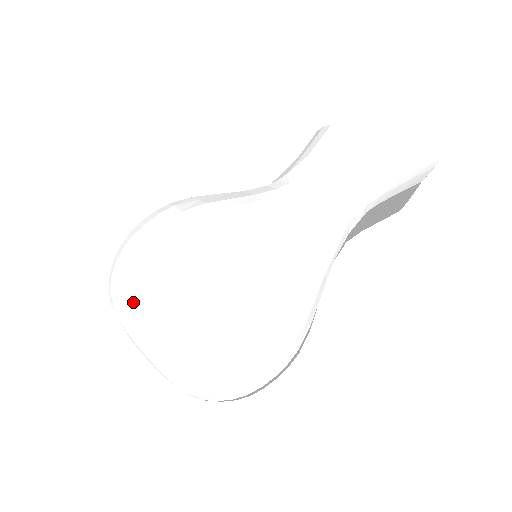
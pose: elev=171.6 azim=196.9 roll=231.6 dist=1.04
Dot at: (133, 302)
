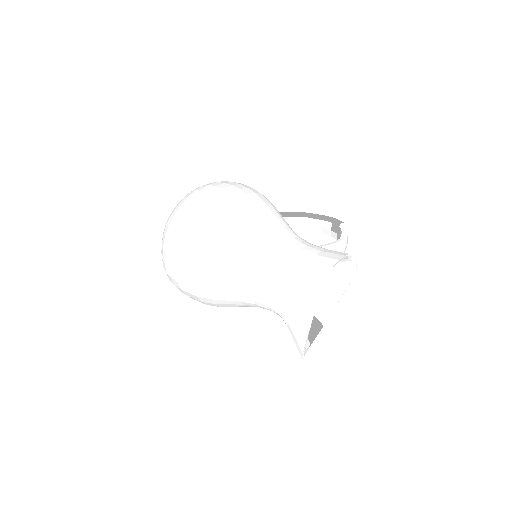
Dot at: (167, 226)
